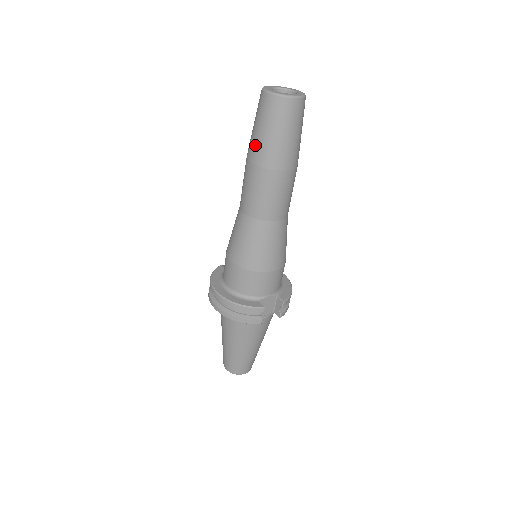
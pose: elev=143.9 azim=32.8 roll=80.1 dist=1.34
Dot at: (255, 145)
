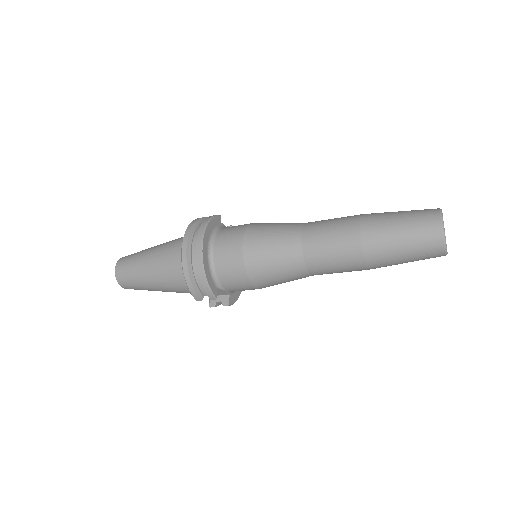
Dot at: (381, 230)
